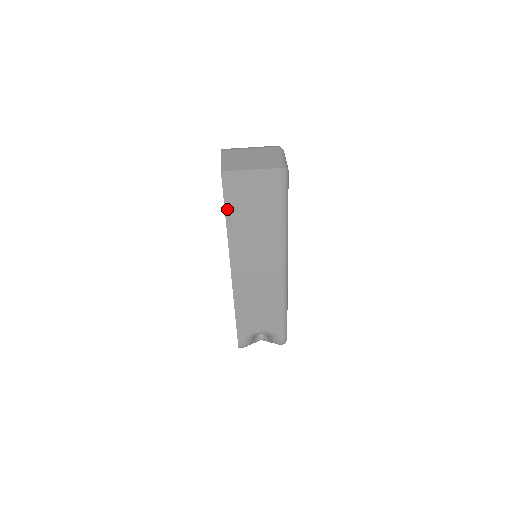
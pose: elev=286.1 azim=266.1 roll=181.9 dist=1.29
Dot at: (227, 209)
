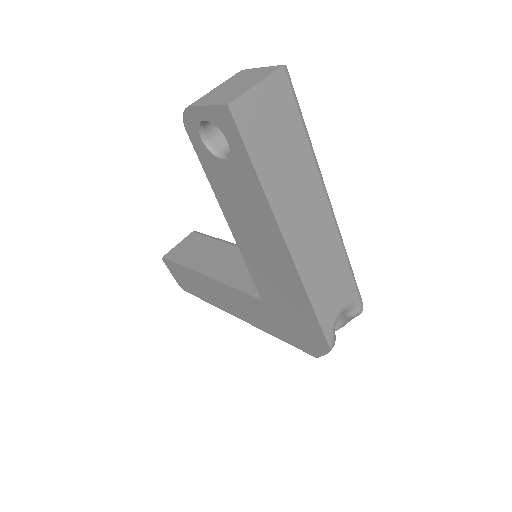
Dot at: (253, 159)
